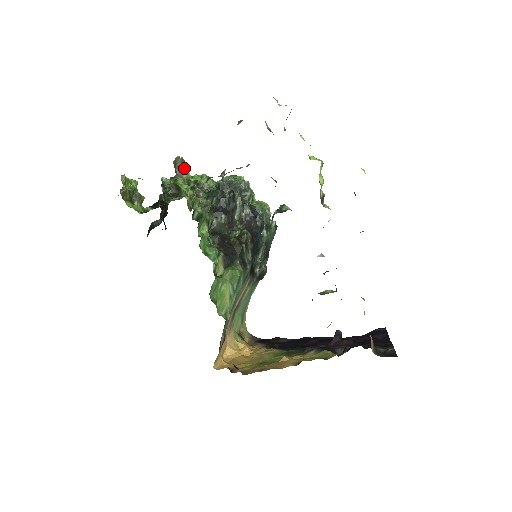
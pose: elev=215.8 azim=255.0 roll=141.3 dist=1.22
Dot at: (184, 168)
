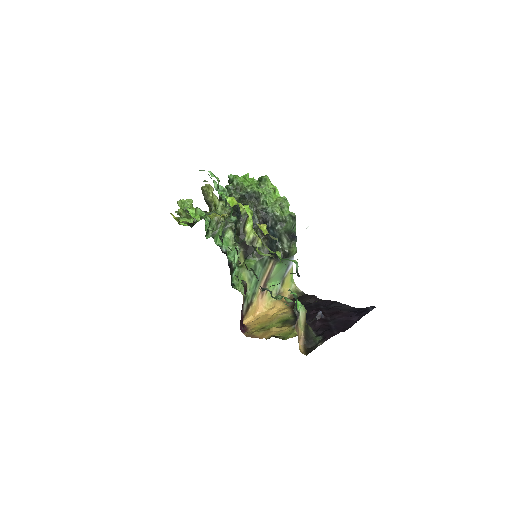
Dot at: (208, 194)
